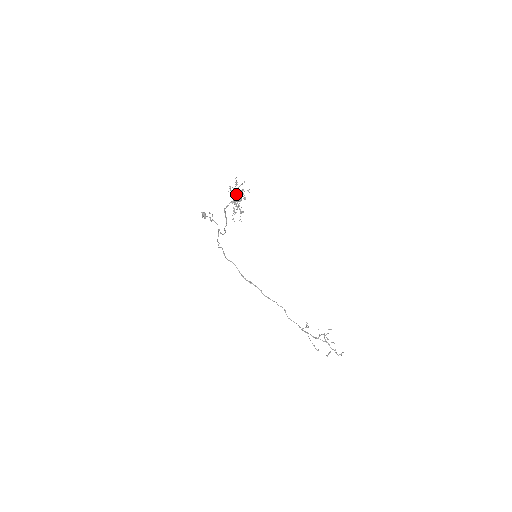
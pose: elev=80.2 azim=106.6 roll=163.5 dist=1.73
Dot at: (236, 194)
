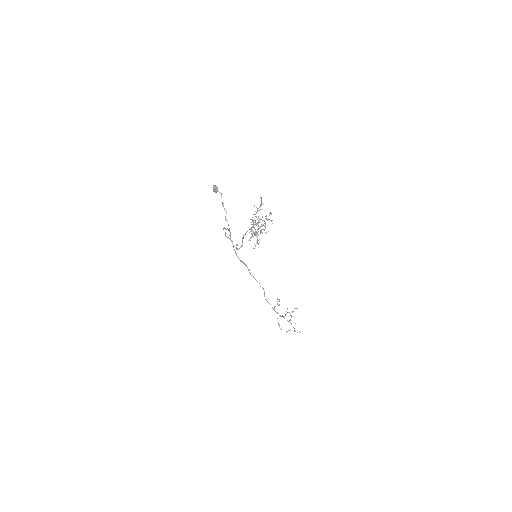
Dot at: (259, 222)
